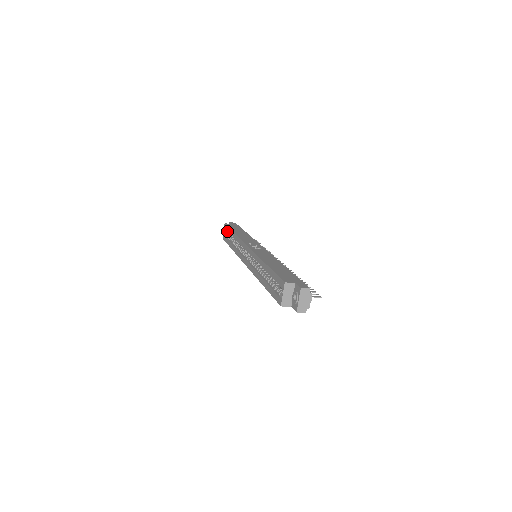
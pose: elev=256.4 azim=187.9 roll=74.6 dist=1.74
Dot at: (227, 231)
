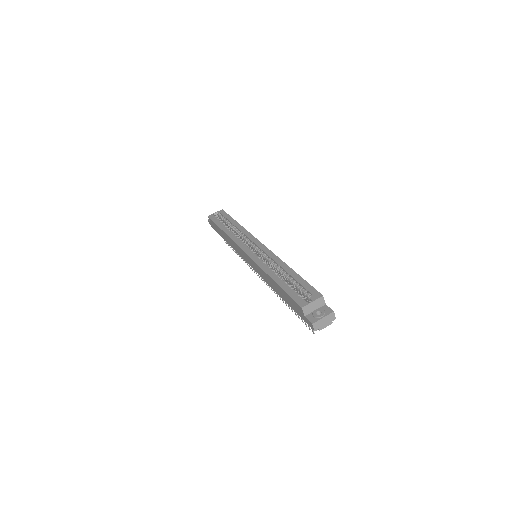
Dot at: (221, 216)
